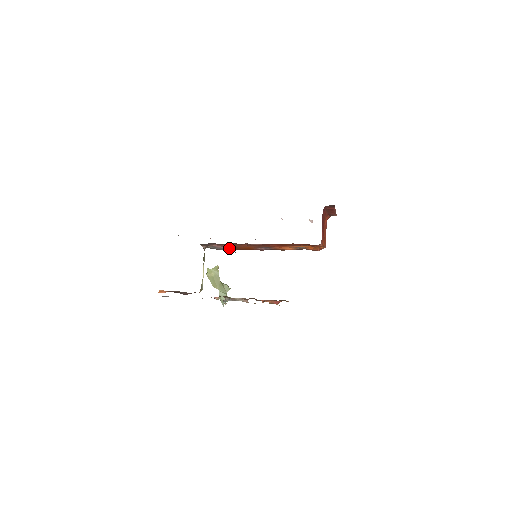
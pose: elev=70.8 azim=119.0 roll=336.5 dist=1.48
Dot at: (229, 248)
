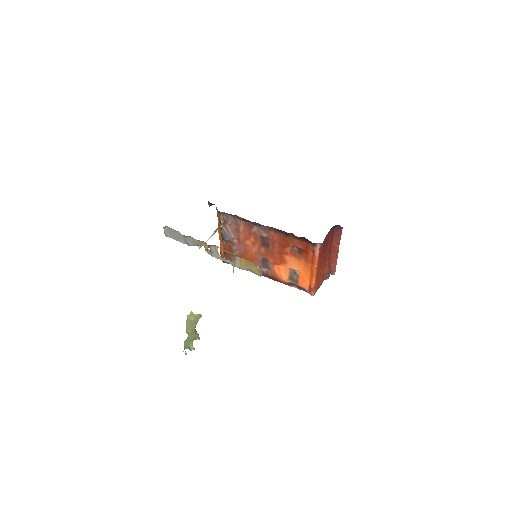
Dot at: (235, 253)
